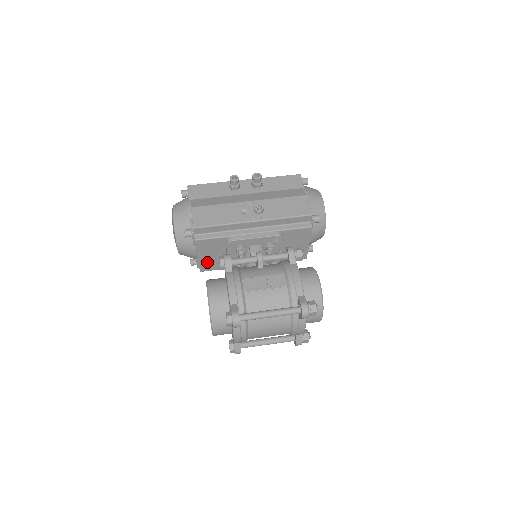
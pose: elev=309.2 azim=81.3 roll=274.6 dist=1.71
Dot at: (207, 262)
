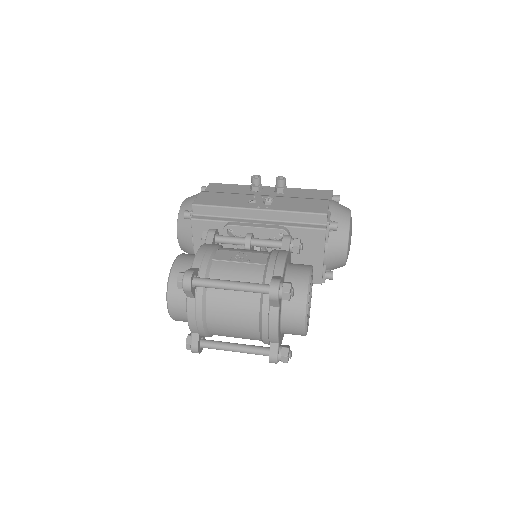
Dot at: occluded
